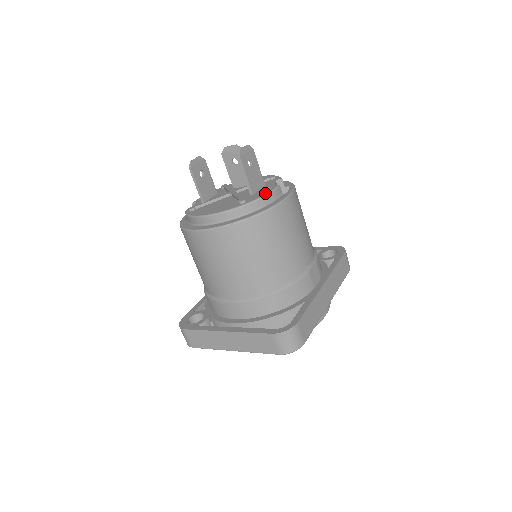
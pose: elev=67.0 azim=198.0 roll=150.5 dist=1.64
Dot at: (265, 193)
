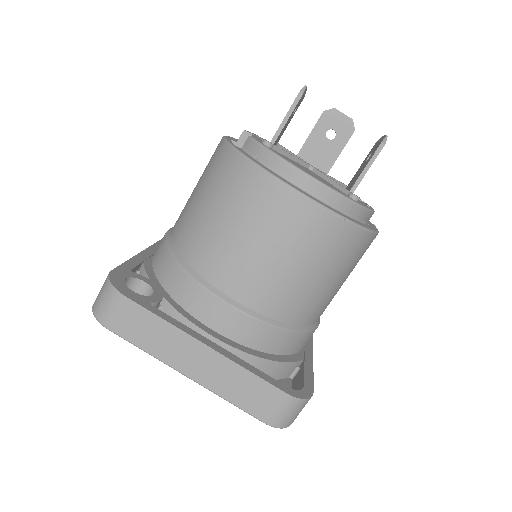
Dot at: (371, 208)
